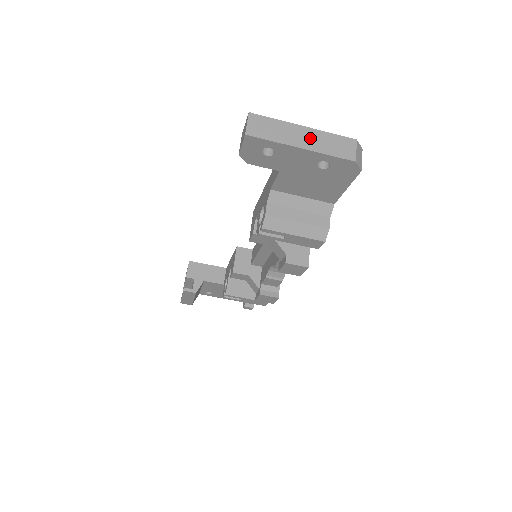
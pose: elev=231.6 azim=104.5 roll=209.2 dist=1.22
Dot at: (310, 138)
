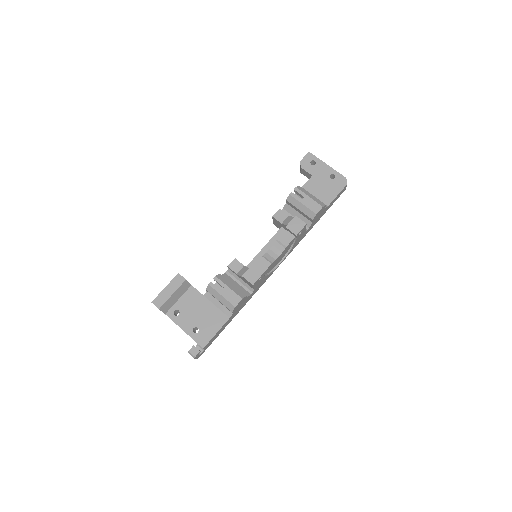
Dot at: occluded
